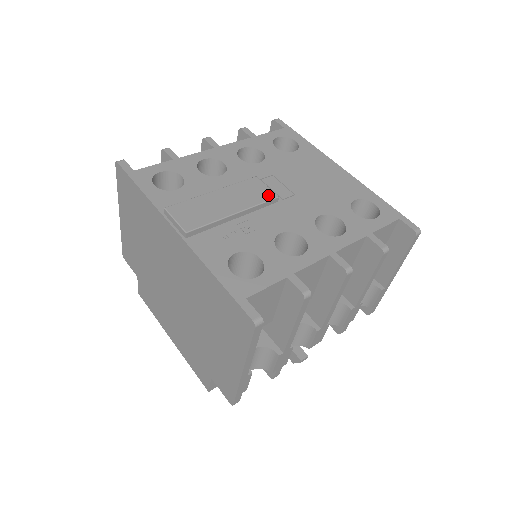
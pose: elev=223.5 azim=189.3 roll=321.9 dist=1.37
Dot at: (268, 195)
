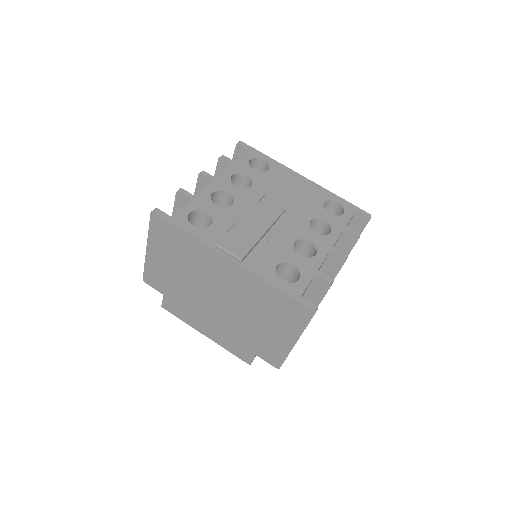
Dot at: (274, 214)
